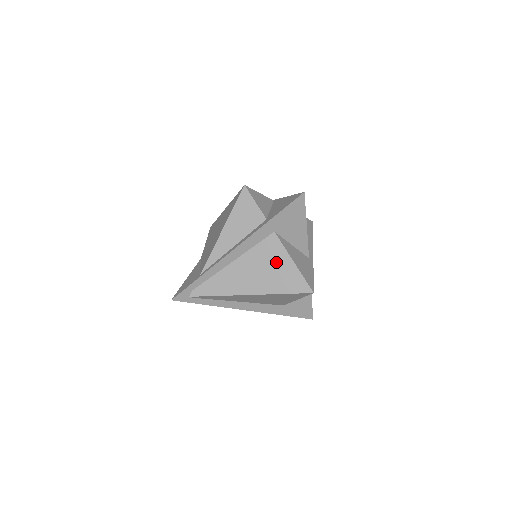
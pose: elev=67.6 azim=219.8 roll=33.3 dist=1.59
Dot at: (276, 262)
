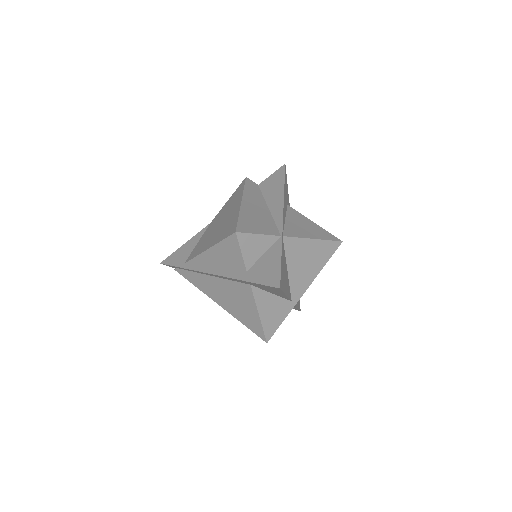
Dot at: (245, 303)
